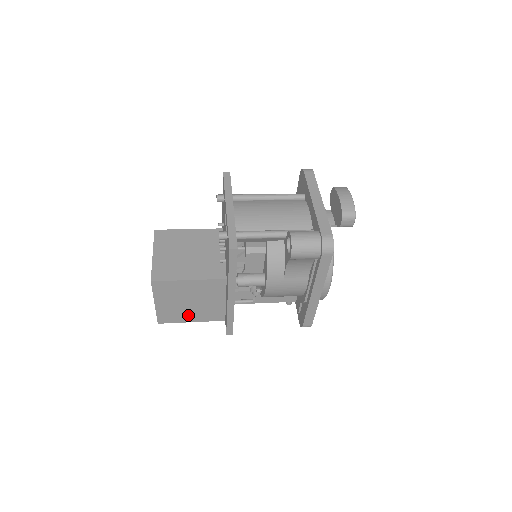
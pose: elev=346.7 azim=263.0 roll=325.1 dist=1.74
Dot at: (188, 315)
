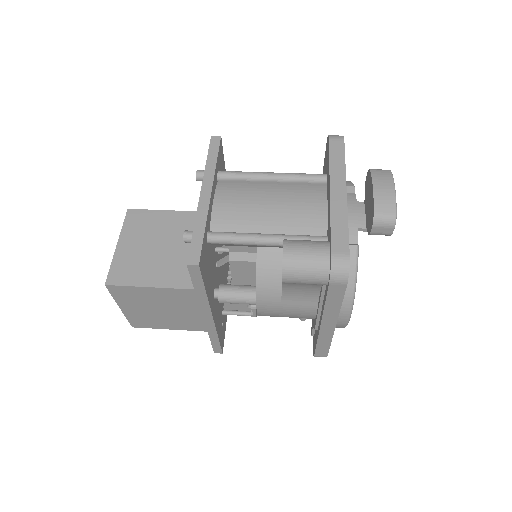
Dot at: (167, 322)
